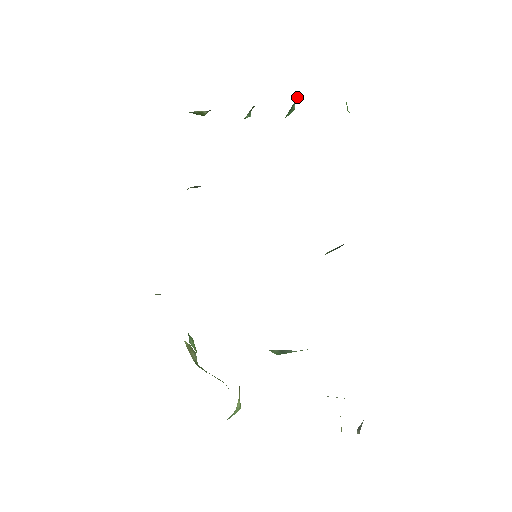
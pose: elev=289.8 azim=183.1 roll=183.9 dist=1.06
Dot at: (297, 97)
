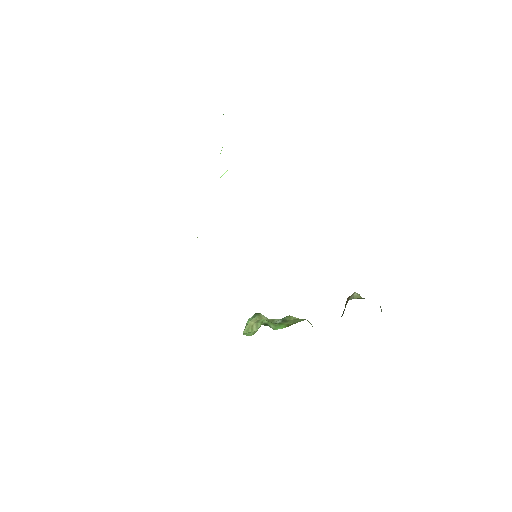
Dot at: occluded
